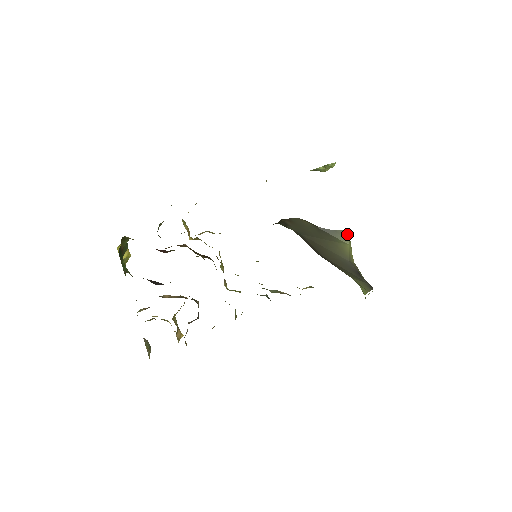
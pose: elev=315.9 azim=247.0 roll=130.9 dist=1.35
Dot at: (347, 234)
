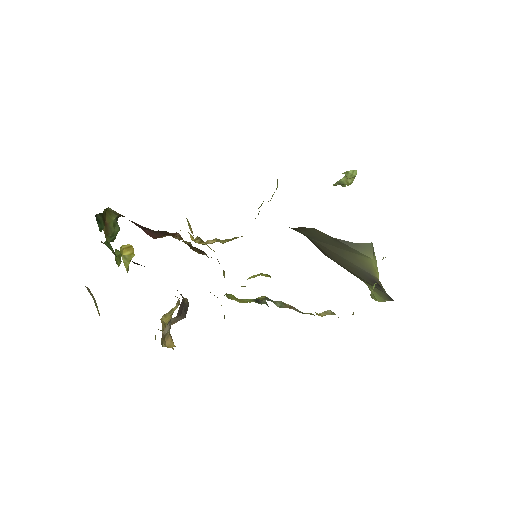
Dot at: (371, 248)
